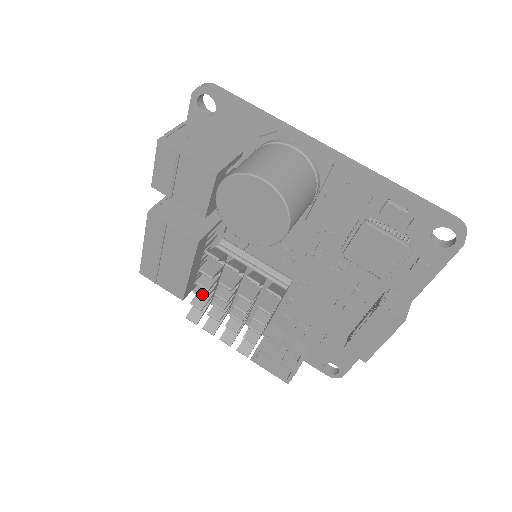
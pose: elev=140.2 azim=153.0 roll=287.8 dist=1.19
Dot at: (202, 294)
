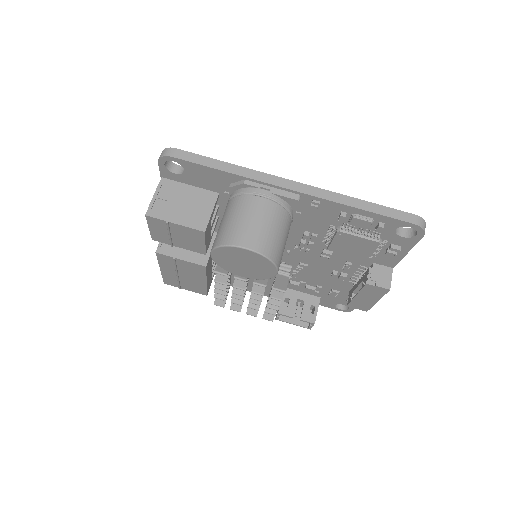
Dot at: (221, 292)
